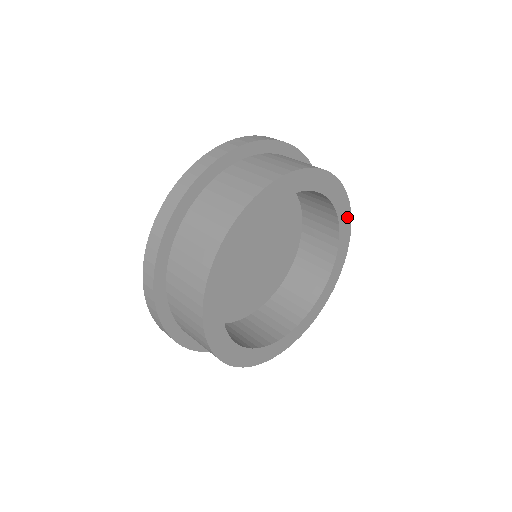
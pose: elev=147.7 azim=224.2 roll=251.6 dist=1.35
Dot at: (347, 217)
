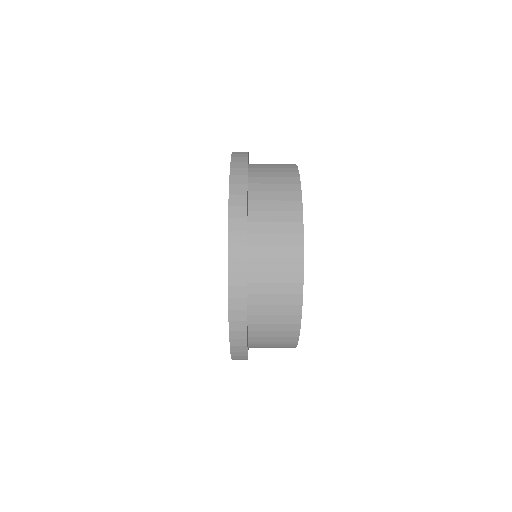
Dot at: occluded
